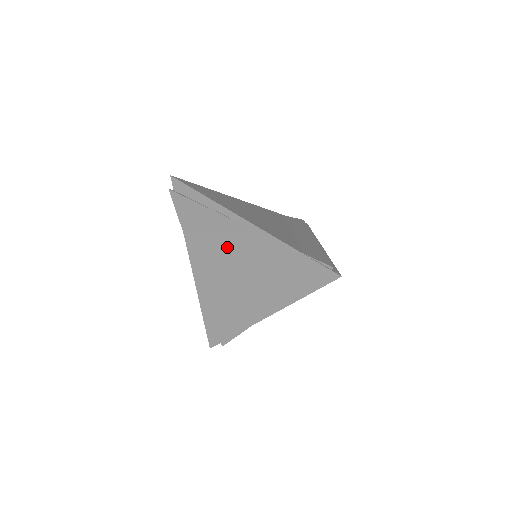
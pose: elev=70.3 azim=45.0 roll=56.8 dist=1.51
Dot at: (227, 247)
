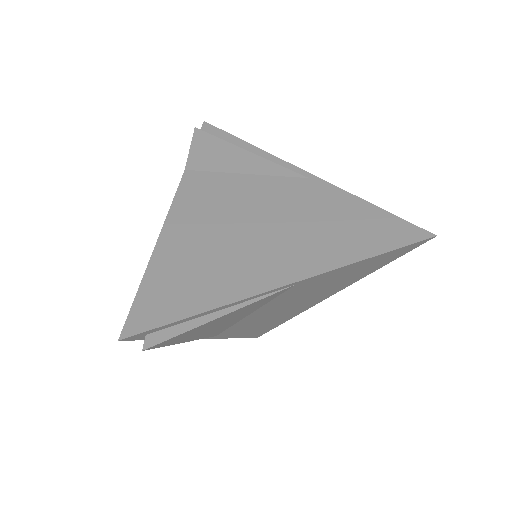
Dot at: (256, 191)
